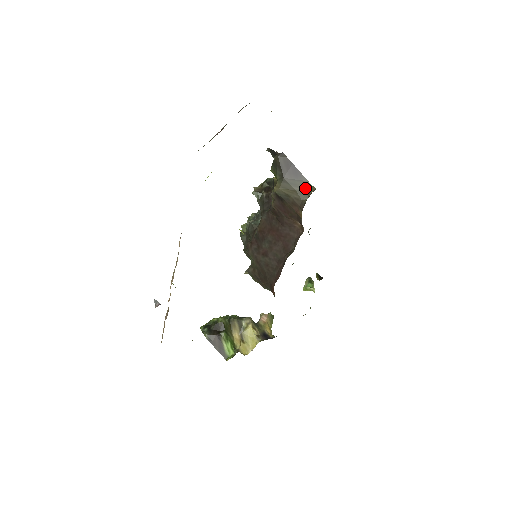
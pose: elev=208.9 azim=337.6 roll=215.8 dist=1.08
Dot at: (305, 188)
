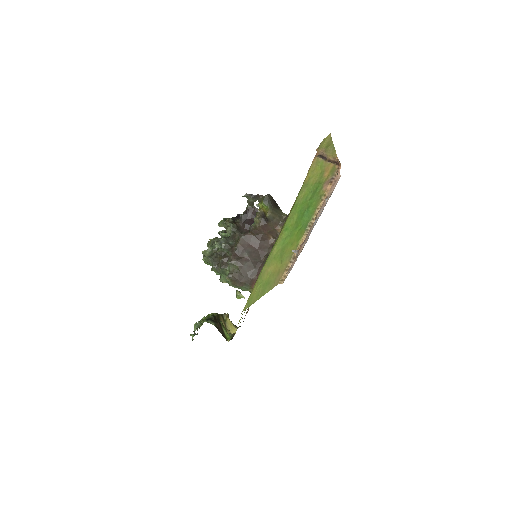
Dot at: (281, 214)
